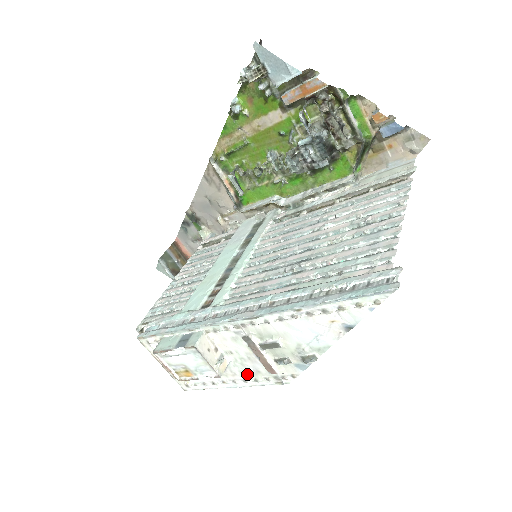
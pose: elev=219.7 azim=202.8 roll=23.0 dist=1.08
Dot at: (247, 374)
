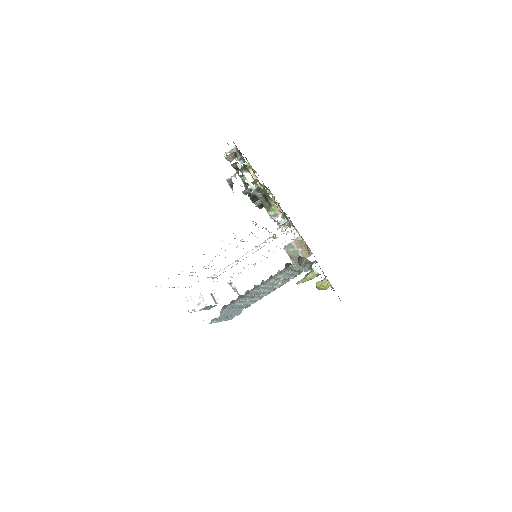
Dot at: occluded
